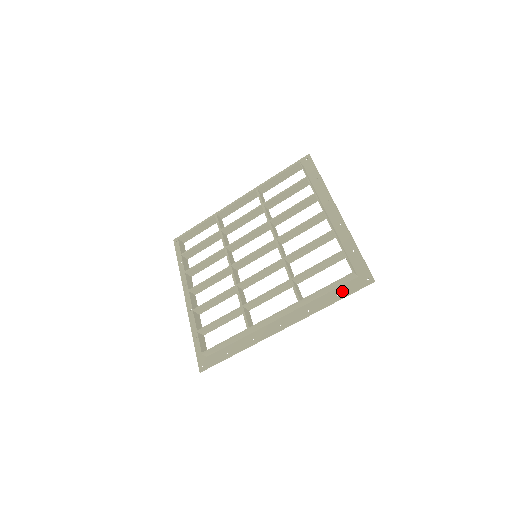
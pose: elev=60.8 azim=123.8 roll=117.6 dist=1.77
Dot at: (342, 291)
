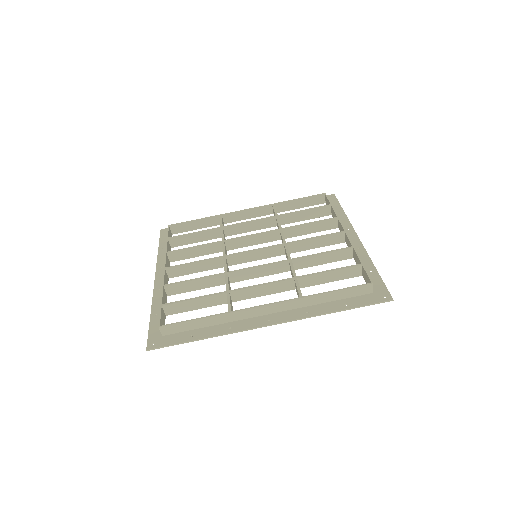
Dot at: (353, 302)
